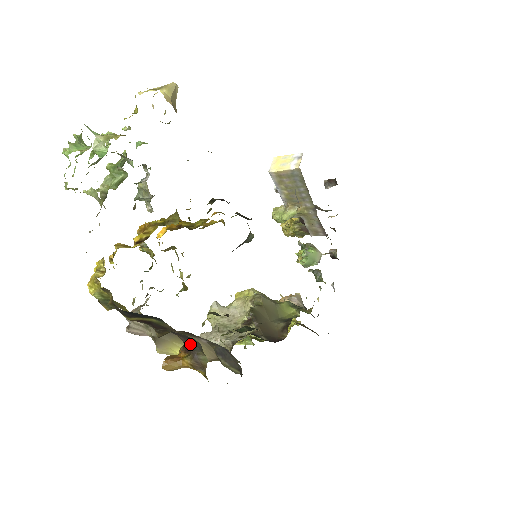
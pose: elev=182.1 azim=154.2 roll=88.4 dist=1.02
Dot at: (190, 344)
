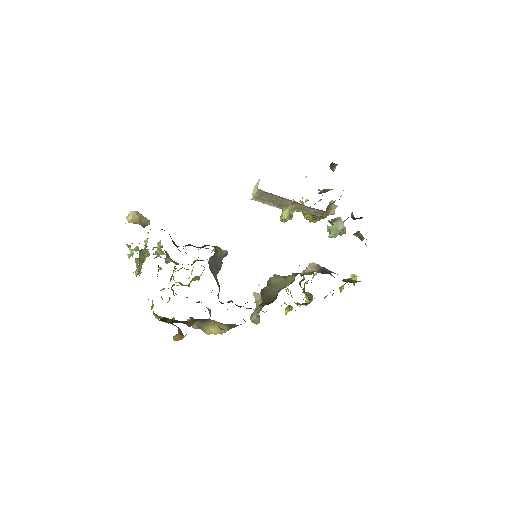
Dot at: (174, 325)
